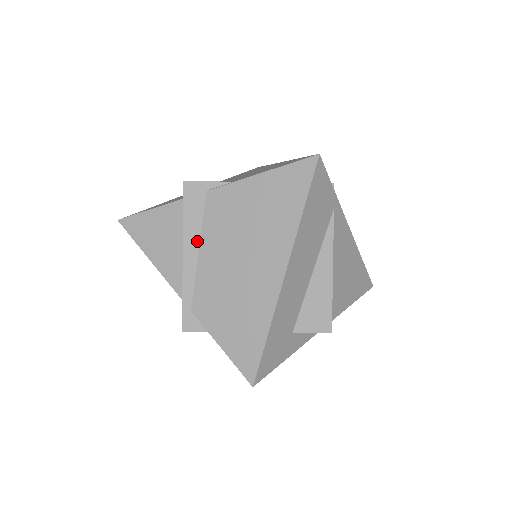
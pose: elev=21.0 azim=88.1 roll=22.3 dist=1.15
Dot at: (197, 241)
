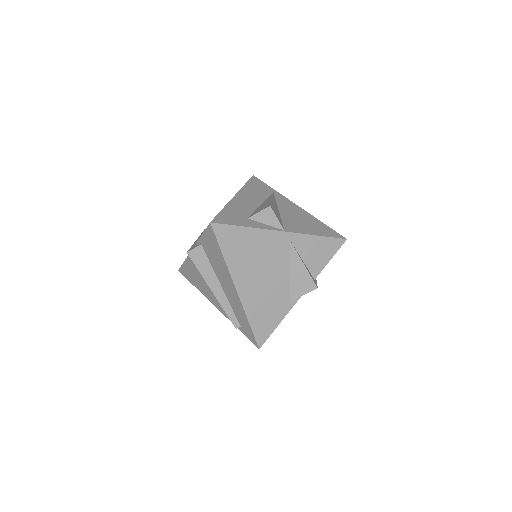
Dot at: occluded
